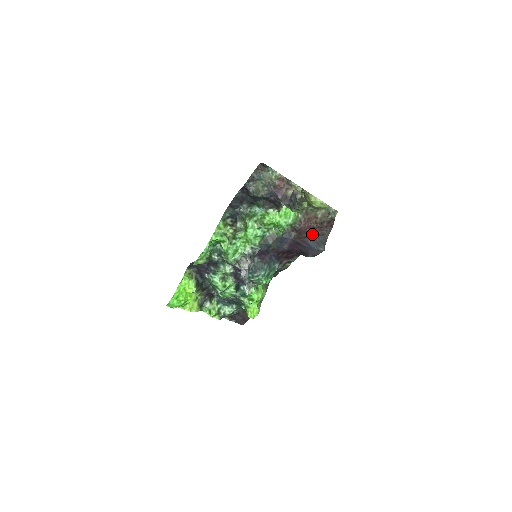
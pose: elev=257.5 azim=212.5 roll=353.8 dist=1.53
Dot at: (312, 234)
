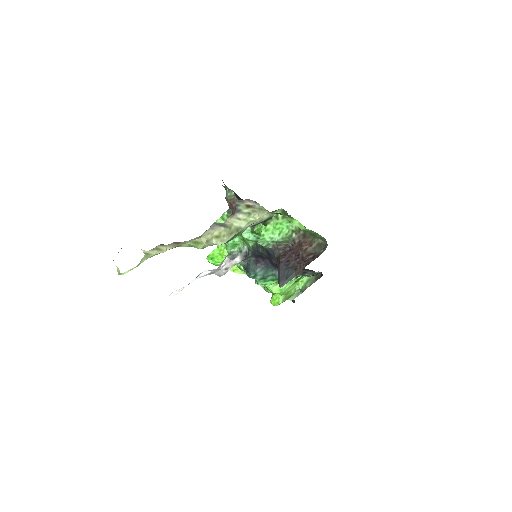
Dot at: (288, 263)
